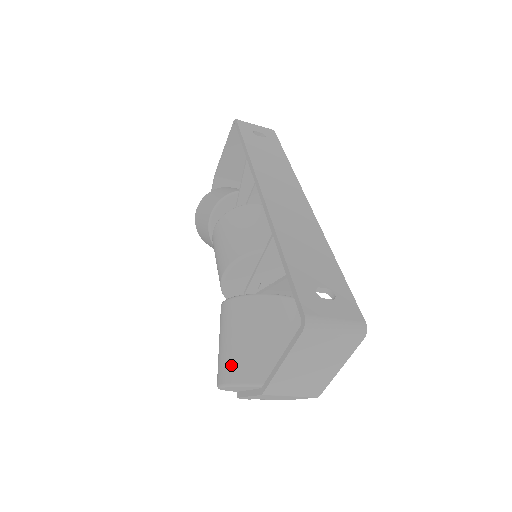
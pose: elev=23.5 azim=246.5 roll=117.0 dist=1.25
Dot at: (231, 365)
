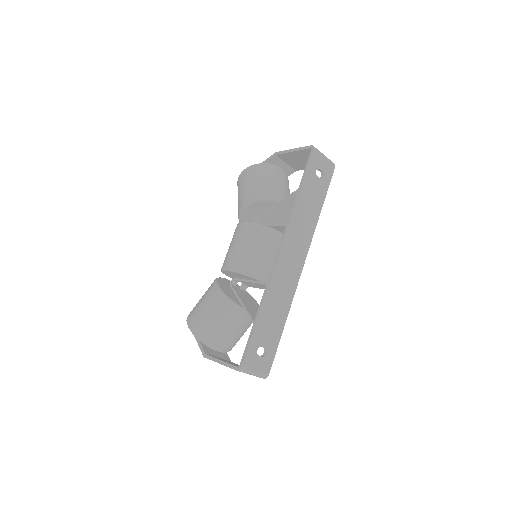
Dot at: (199, 325)
